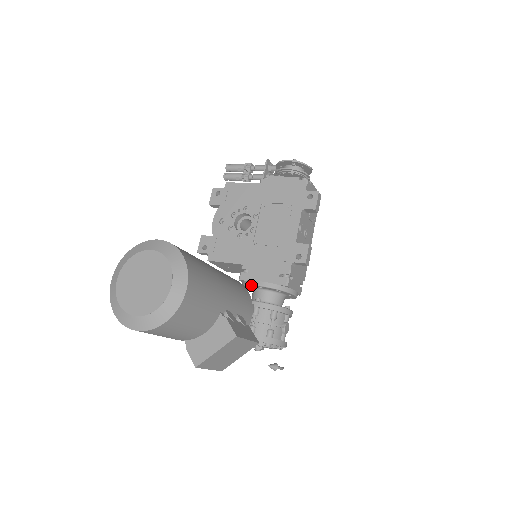
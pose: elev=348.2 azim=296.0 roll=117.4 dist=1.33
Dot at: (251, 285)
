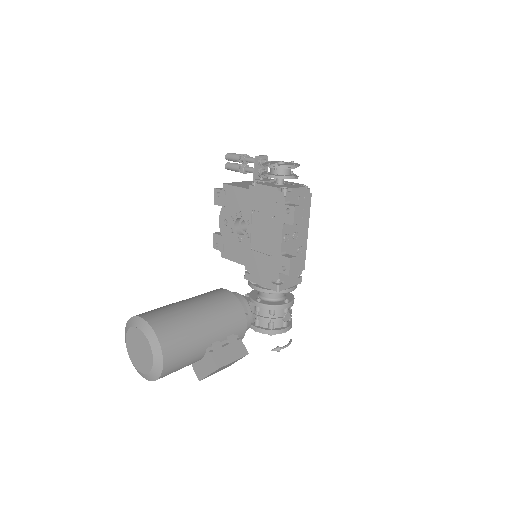
Dot at: occluded
